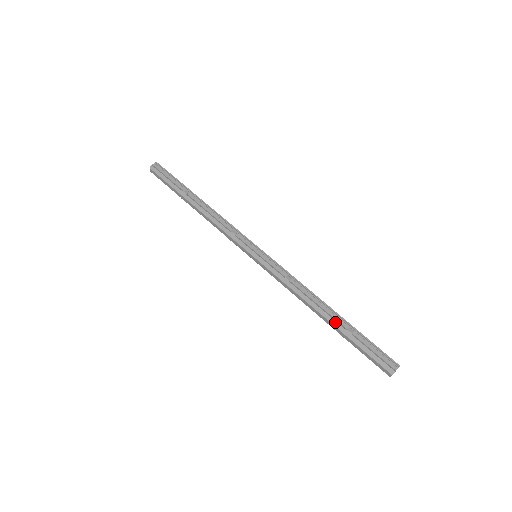
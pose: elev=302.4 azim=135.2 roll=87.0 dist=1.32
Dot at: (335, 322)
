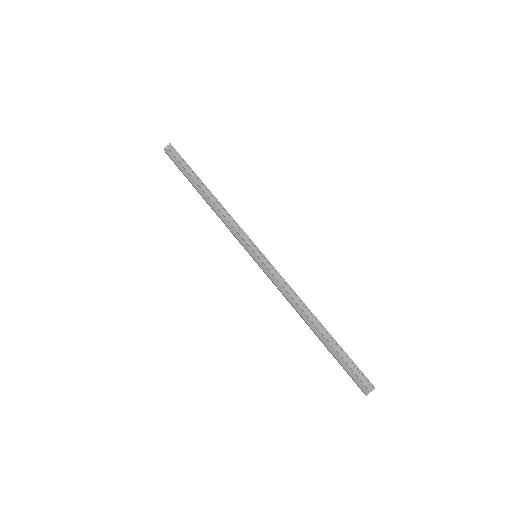
Dot at: (321, 336)
